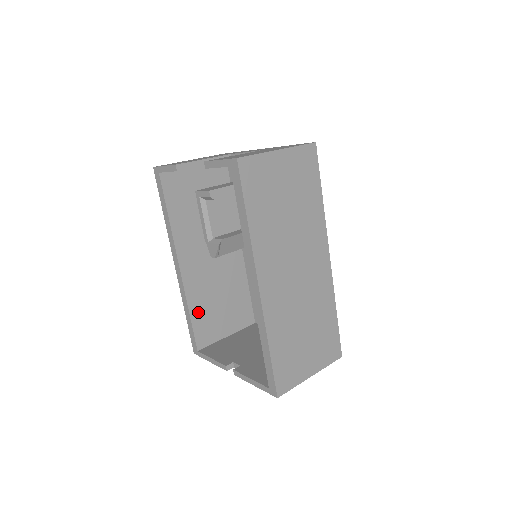
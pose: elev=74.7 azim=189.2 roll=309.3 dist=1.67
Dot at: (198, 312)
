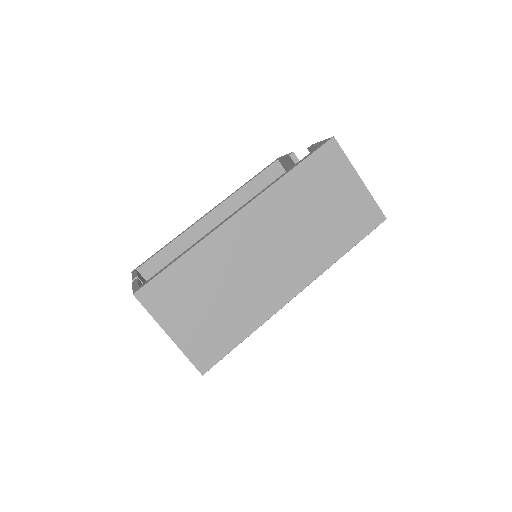
Dot at: (175, 252)
